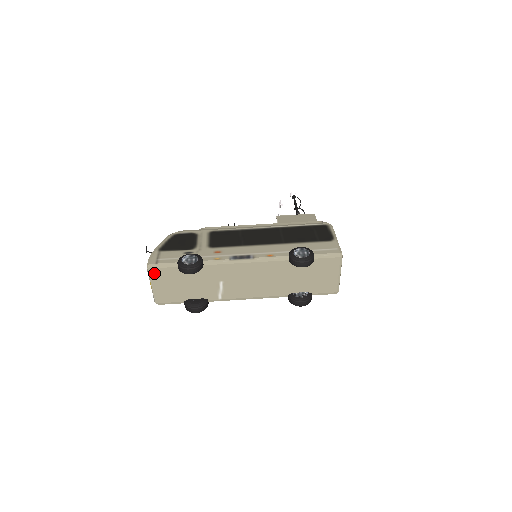
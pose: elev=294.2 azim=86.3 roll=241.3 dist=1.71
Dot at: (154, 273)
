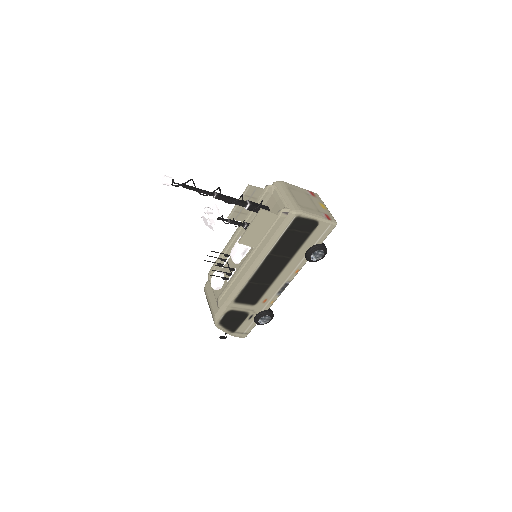
Dot at: occluded
